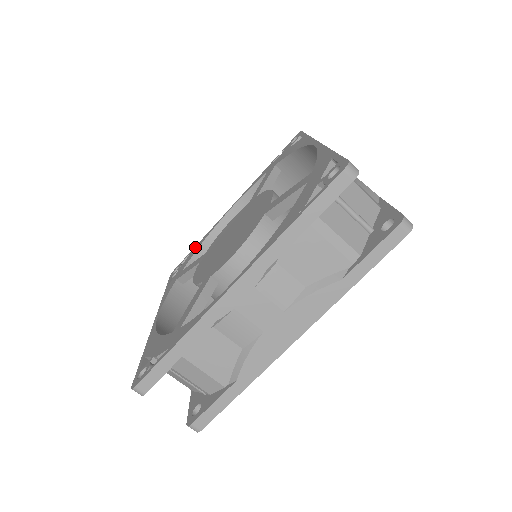
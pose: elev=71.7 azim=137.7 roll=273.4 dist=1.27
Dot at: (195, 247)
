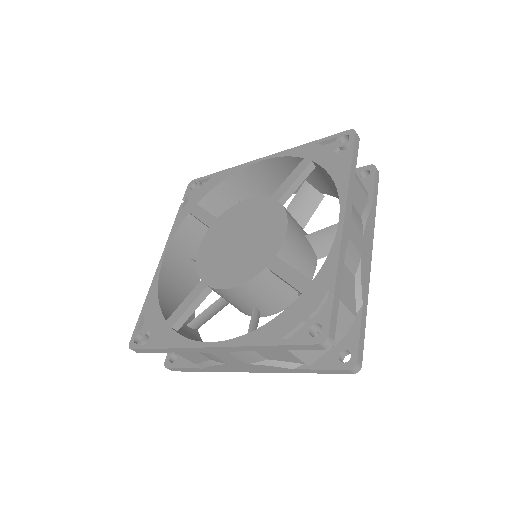
Dot at: (145, 307)
